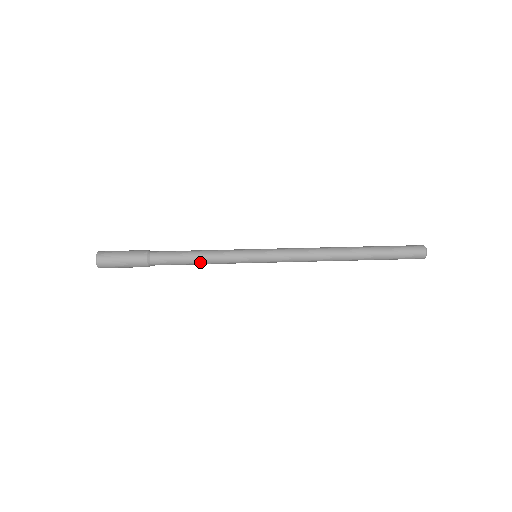
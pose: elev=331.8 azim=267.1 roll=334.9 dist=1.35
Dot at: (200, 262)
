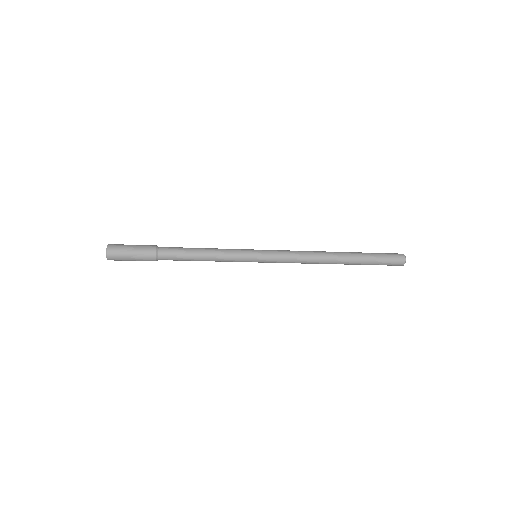
Dot at: (205, 260)
